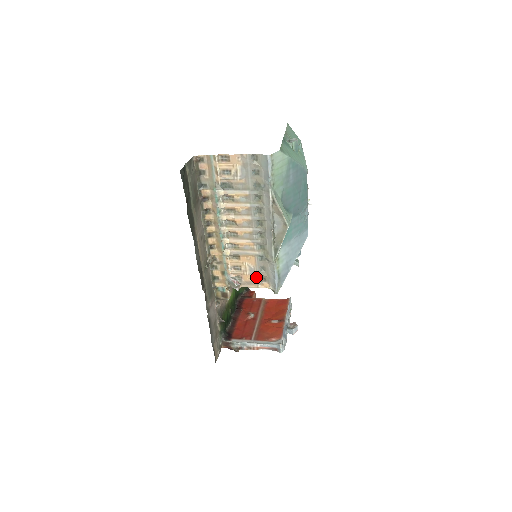
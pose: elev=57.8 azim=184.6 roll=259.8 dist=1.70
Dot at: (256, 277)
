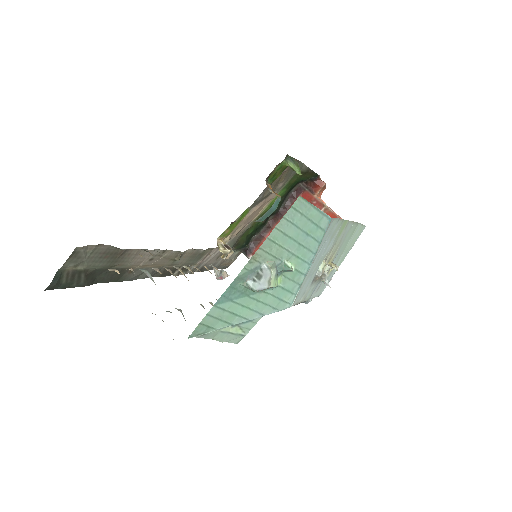
Dot at: occluded
